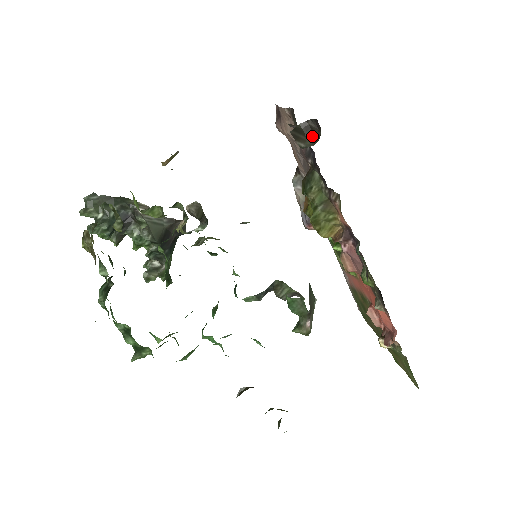
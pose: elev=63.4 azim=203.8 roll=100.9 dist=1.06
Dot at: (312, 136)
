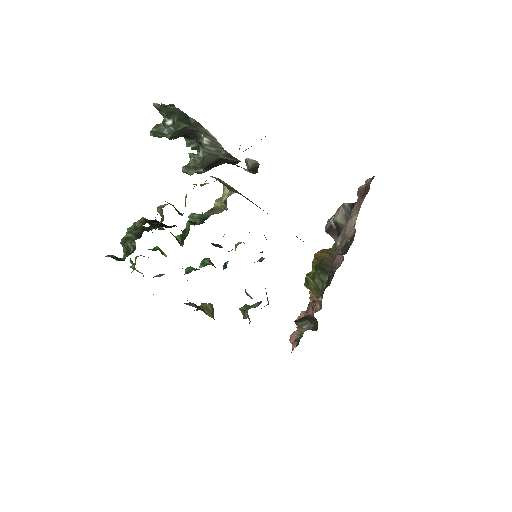
Dot at: (312, 321)
